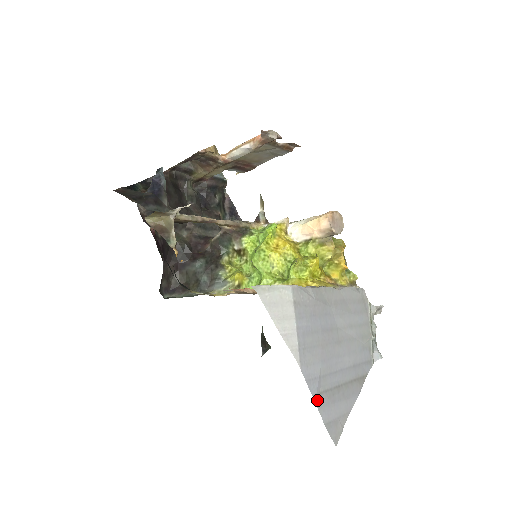
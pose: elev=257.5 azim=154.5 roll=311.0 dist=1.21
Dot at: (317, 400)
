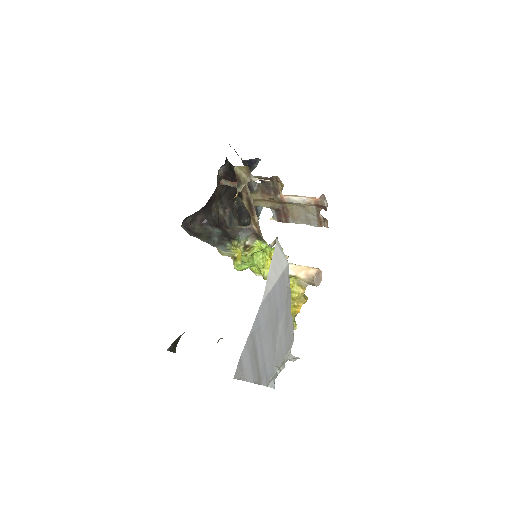
Dot at: (250, 336)
